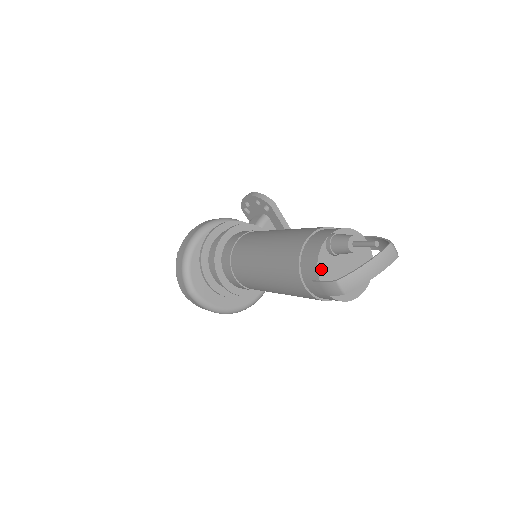
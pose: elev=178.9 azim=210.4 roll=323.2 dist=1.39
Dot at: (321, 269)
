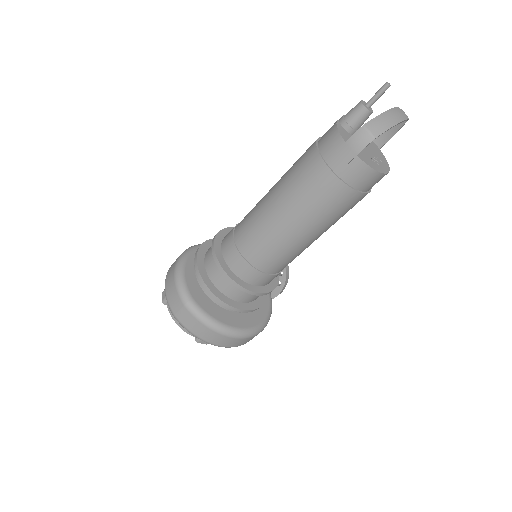
Dot at: (343, 136)
